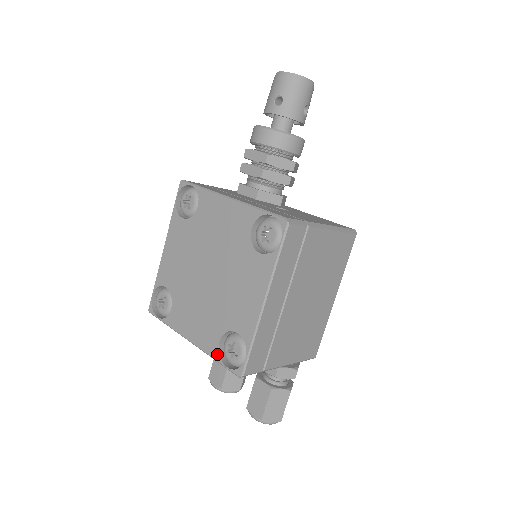
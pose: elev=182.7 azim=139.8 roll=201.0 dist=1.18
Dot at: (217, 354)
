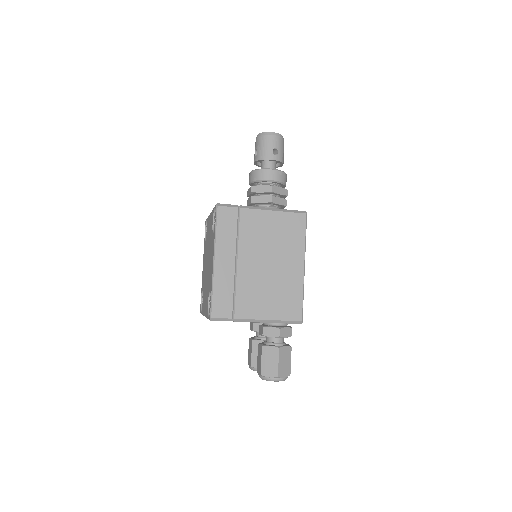
Dot at: (207, 313)
